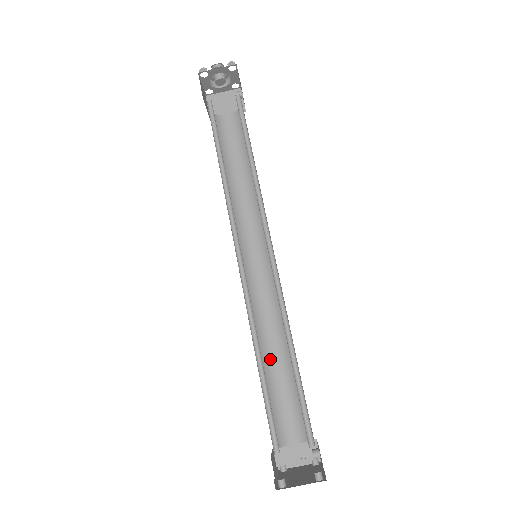
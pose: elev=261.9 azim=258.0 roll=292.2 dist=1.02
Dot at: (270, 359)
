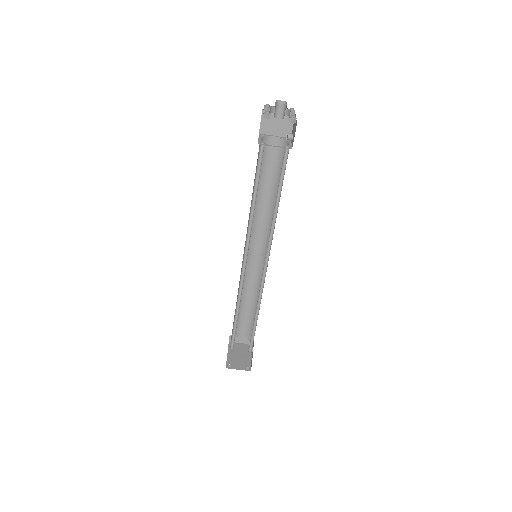
Dot at: (243, 301)
